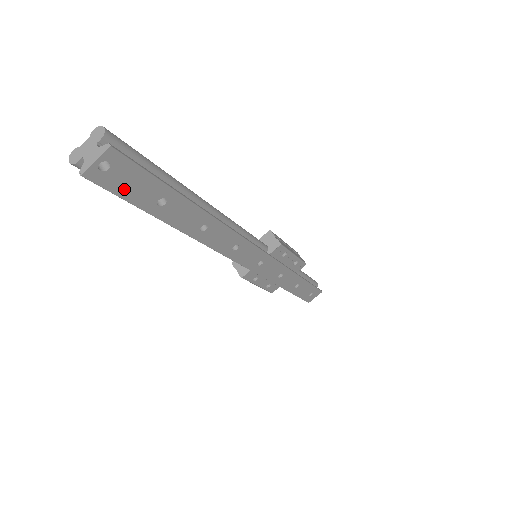
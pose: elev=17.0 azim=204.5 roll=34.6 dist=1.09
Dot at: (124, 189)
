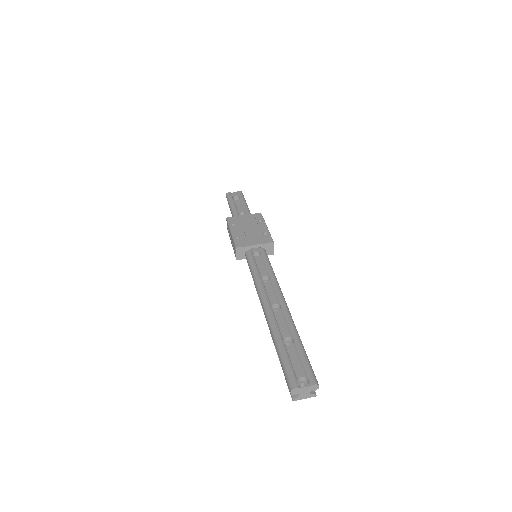
Dot at: occluded
